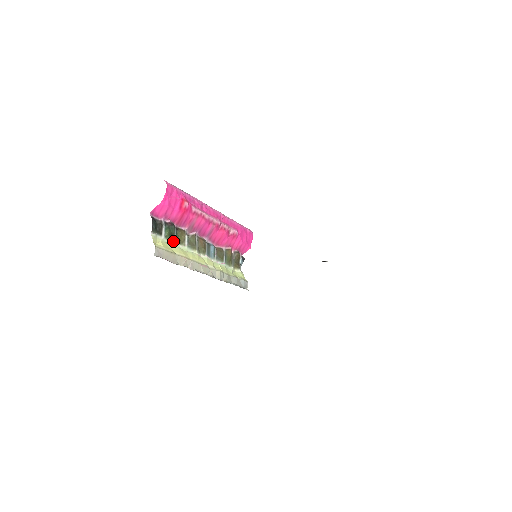
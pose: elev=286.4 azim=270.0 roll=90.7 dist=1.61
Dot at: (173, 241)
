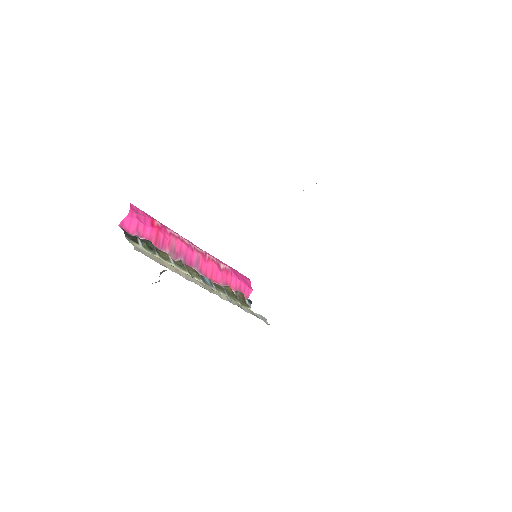
Dot at: (155, 255)
